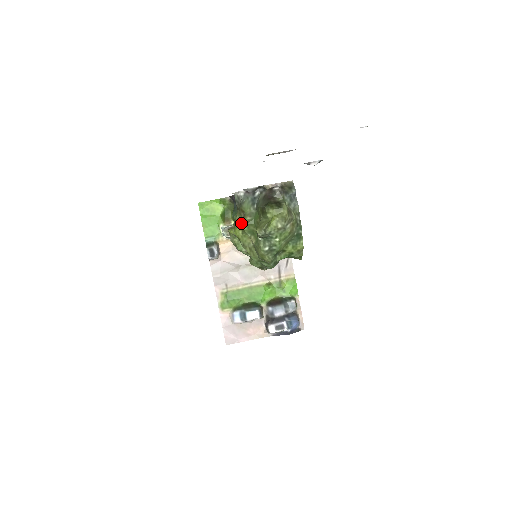
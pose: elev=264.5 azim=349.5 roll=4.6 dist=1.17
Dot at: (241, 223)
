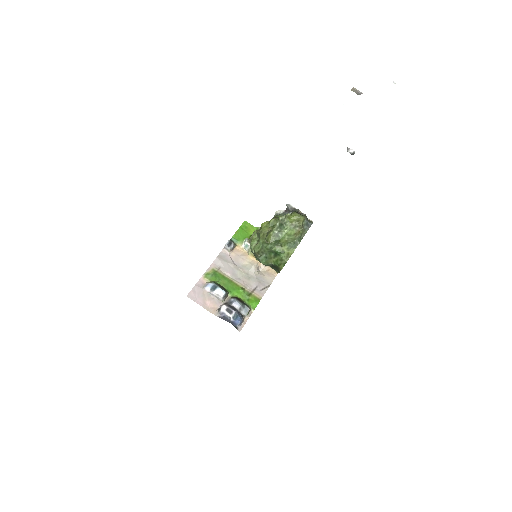
Dot at: occluded
